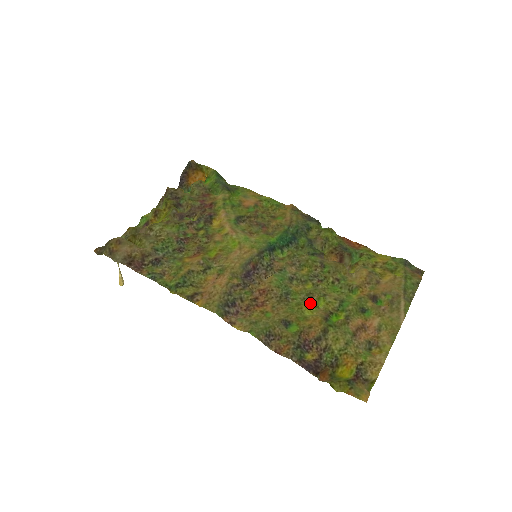
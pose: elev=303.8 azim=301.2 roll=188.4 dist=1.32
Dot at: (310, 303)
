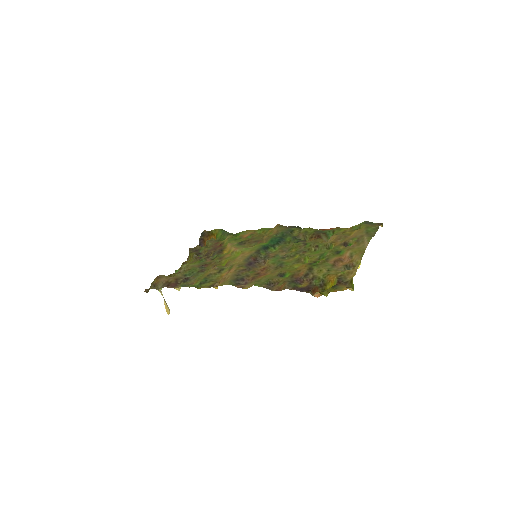
Dot at: (299, 263)
